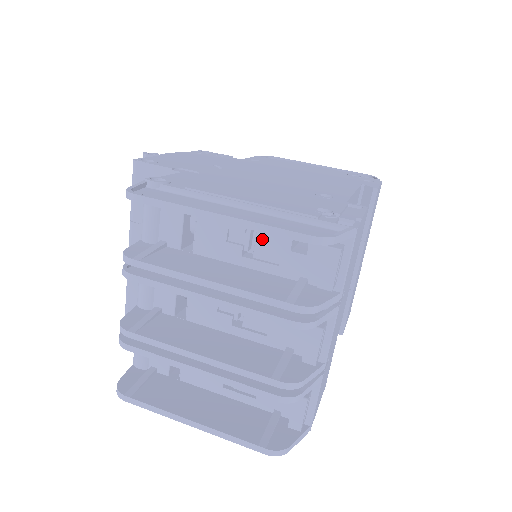
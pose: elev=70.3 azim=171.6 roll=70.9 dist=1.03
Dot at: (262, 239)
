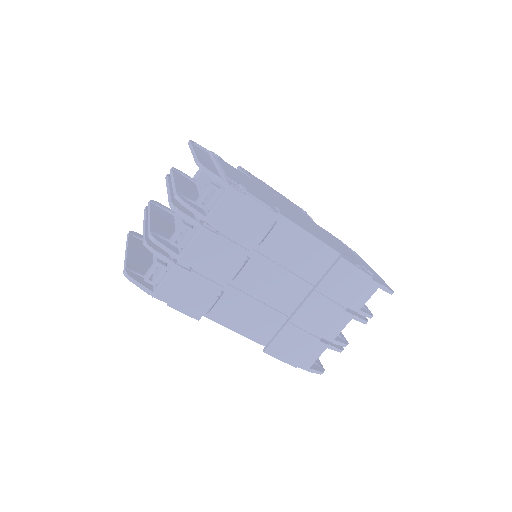
Dot at: occluded
